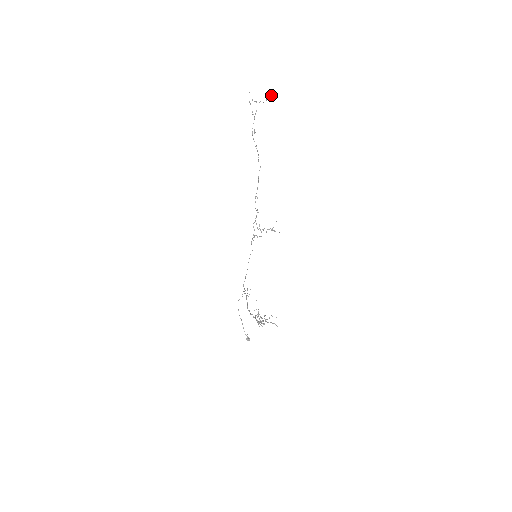
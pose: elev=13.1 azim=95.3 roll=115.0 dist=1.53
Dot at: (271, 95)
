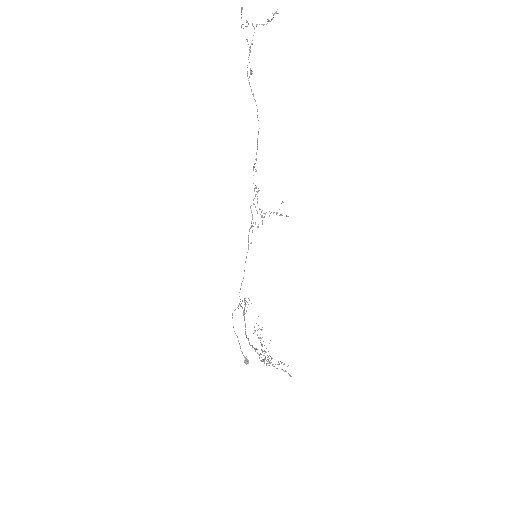
Dot at: (275, 13)
